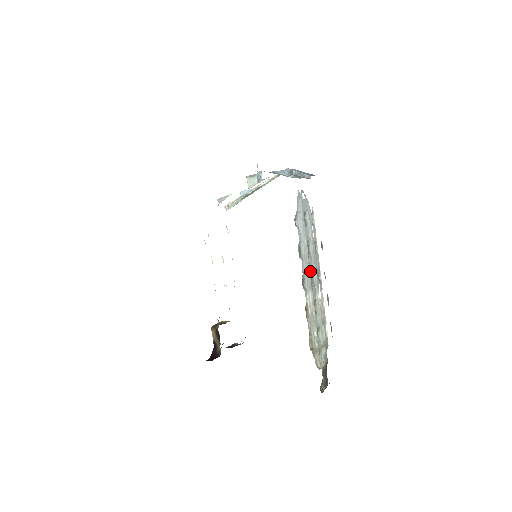
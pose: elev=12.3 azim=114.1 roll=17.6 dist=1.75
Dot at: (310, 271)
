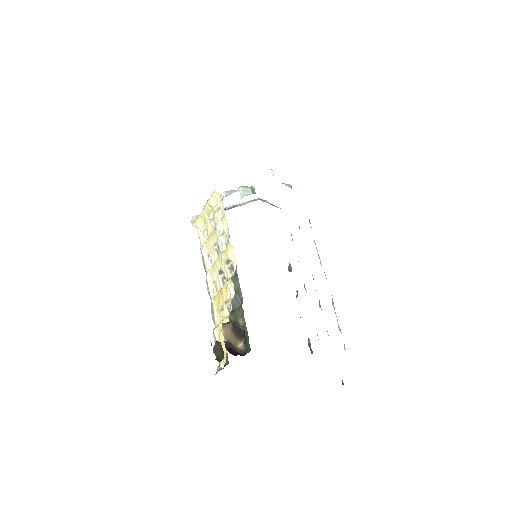
Dot at: occluded
